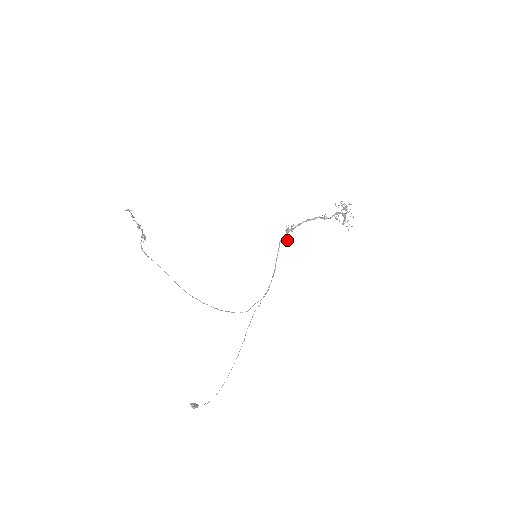
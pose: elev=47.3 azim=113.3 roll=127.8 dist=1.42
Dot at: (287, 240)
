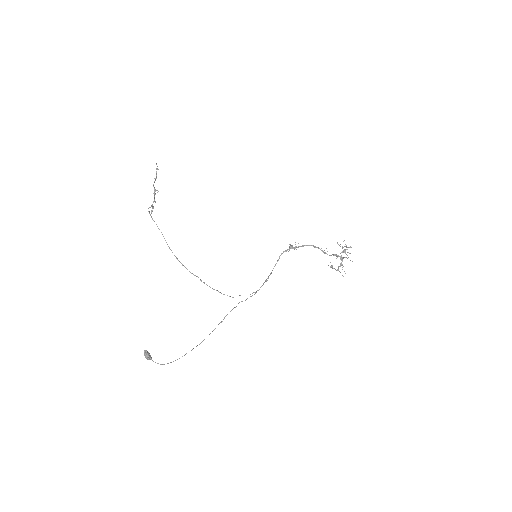
Dot at: occluded
